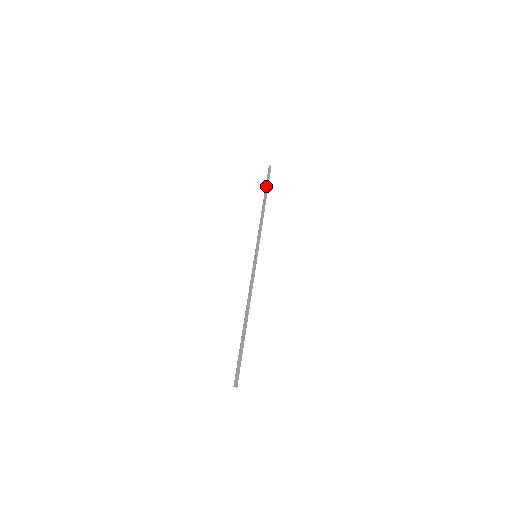
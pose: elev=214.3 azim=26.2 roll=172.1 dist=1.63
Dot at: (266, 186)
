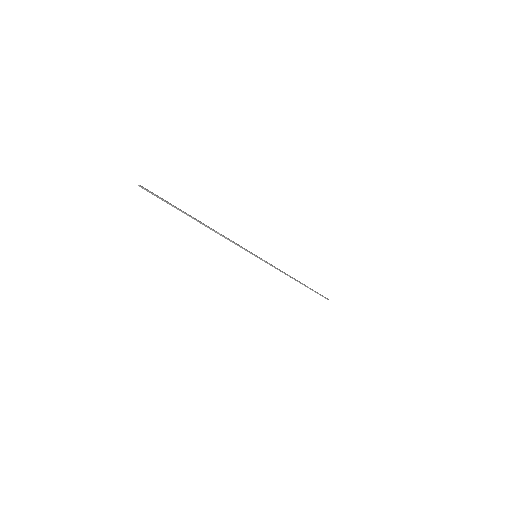
Dot at: (312, 289)
